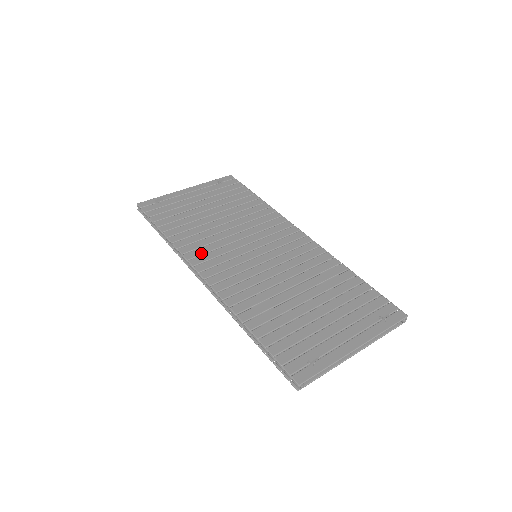
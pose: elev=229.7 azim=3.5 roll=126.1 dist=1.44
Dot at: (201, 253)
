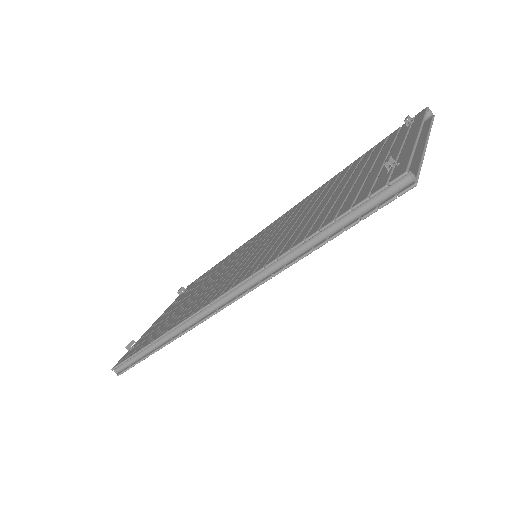
Dot at: (200, 303)
